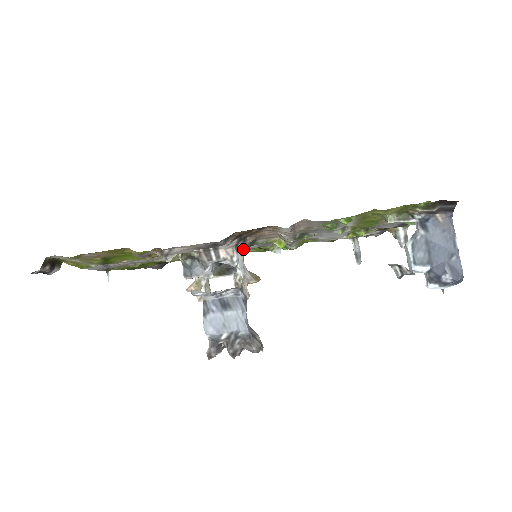
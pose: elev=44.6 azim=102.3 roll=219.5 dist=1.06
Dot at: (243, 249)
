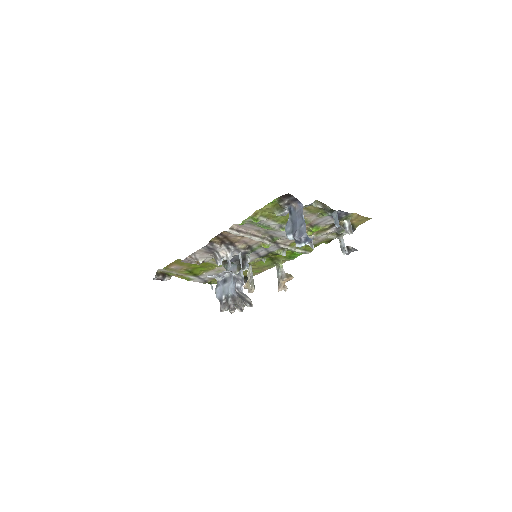
Dot at: (261, 256)
